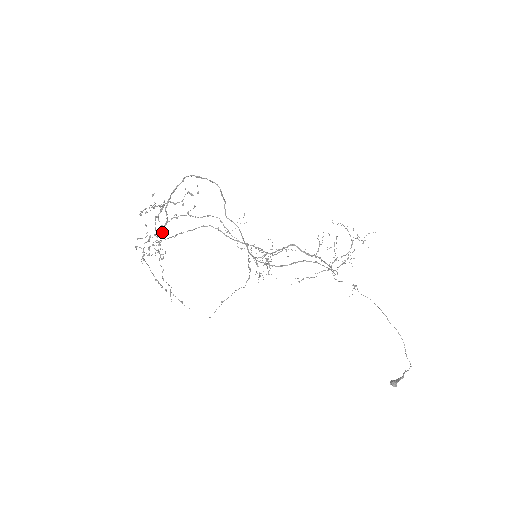
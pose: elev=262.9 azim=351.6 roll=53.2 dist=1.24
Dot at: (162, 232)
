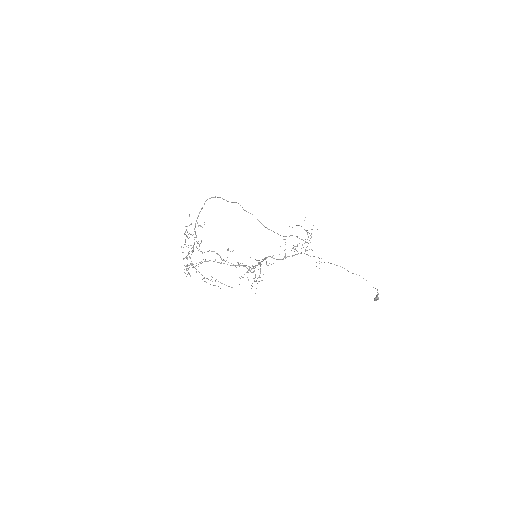
Dot at: (193, 251)
